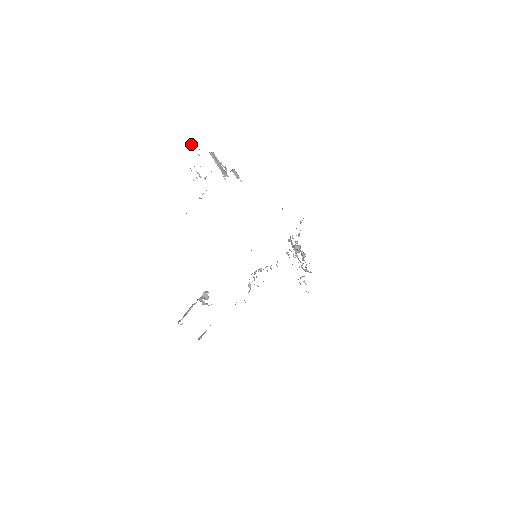
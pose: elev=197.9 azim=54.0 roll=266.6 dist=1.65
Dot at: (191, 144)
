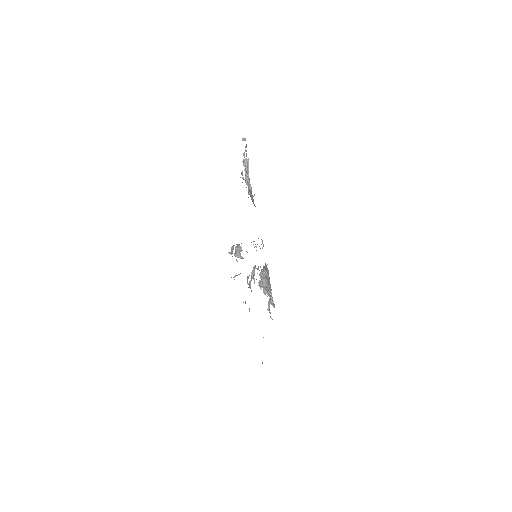
Dot at: (244, 139)
